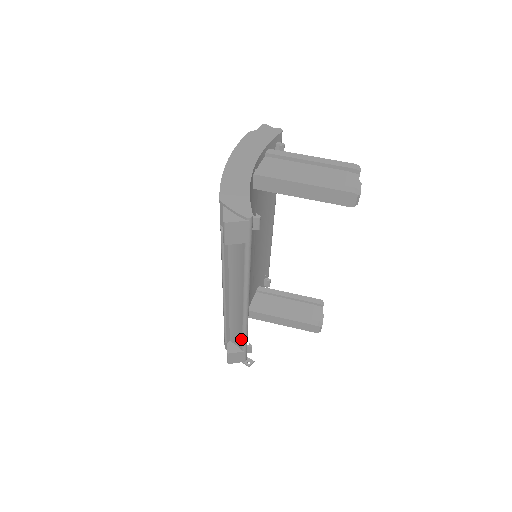
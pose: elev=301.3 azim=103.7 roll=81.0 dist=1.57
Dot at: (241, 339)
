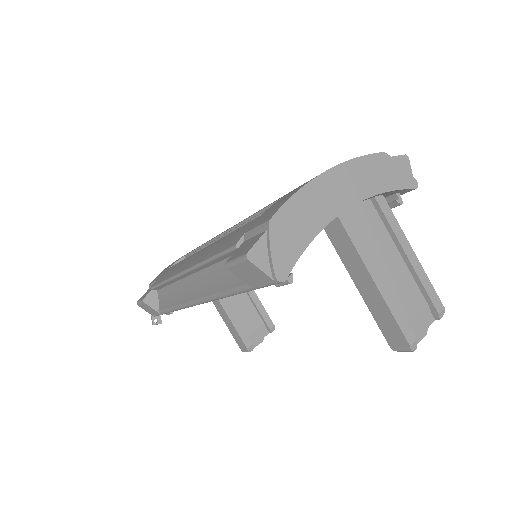
Dot at: (166, 306)
